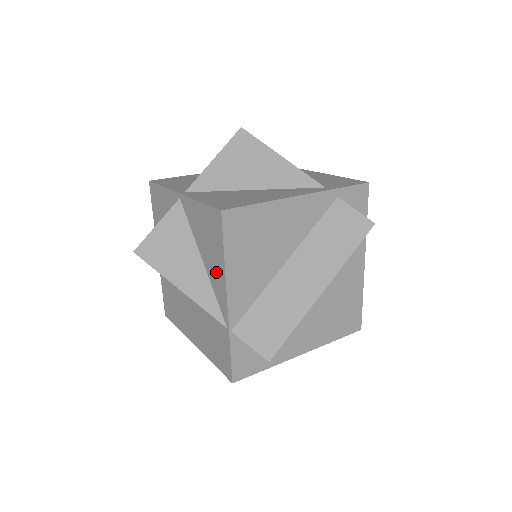
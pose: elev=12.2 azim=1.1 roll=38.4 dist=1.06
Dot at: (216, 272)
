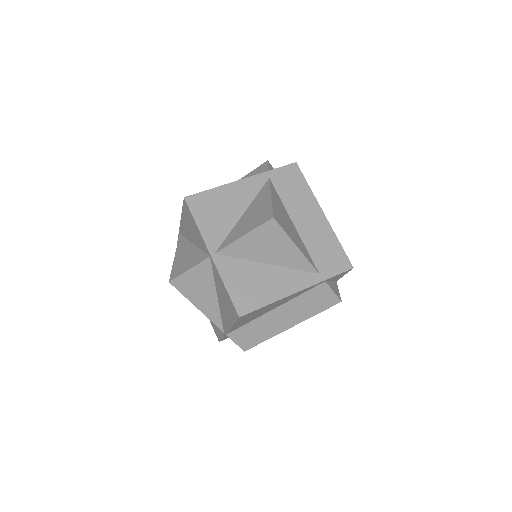
Dot at: (225, 316)
